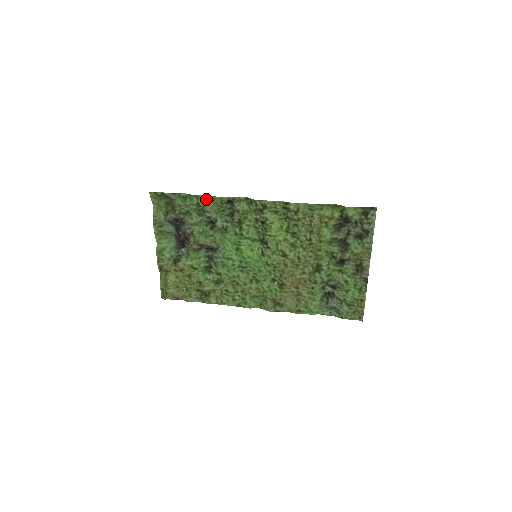
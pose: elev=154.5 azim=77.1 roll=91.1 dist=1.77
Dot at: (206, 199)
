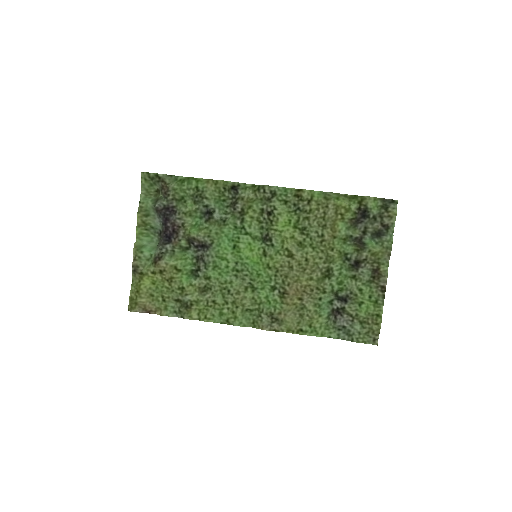
Dot at: (207, 182)
